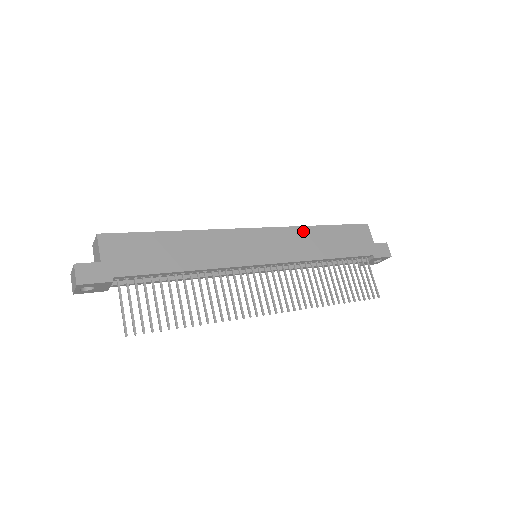
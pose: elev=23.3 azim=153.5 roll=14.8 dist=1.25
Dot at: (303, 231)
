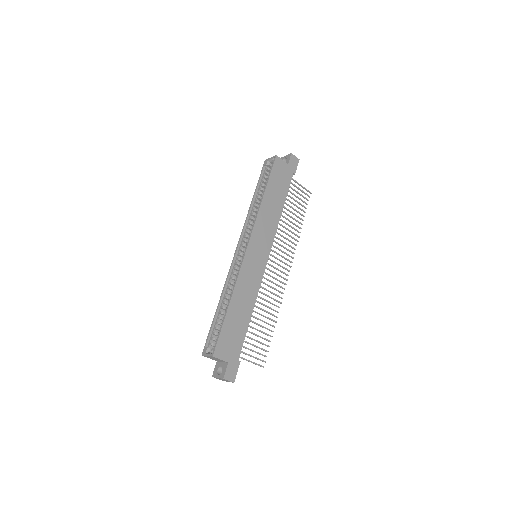
Dot at: (262, 213)
